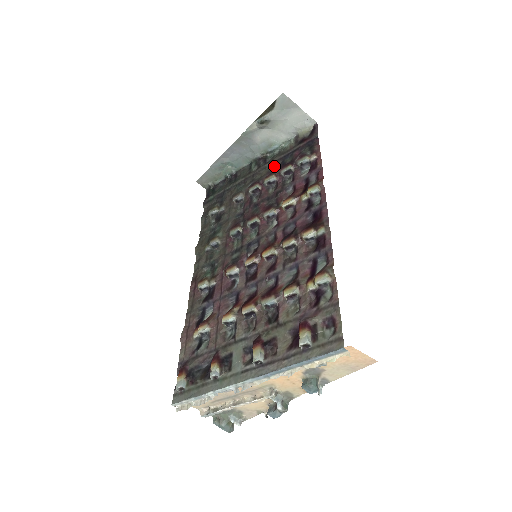
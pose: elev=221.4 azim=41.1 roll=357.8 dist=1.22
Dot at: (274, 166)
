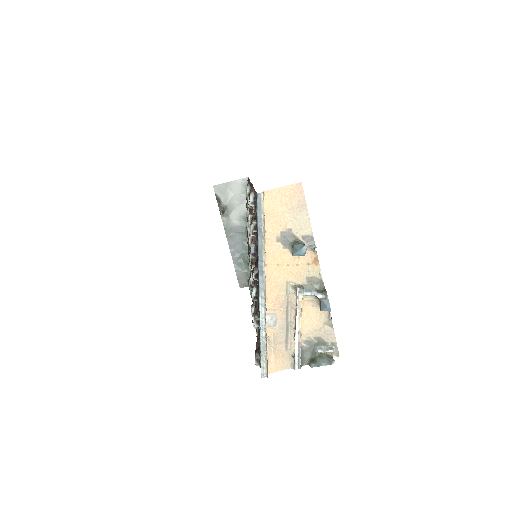
Dot at: occluded
